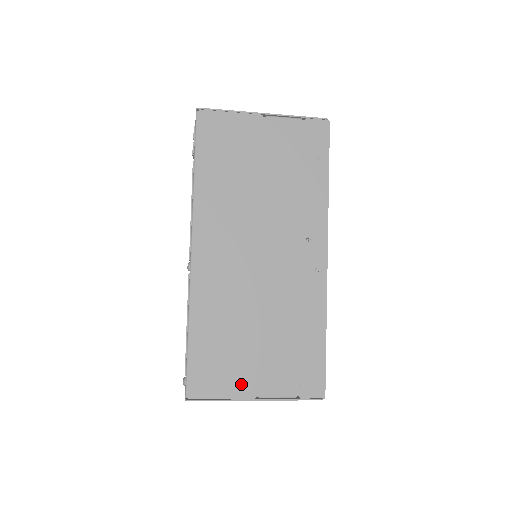
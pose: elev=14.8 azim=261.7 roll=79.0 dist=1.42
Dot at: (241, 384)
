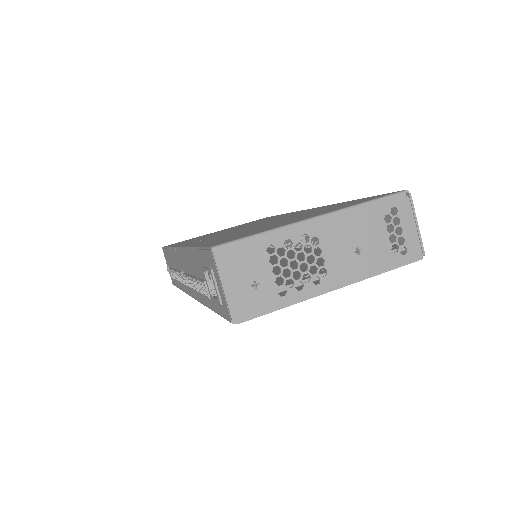
Dot at: occluded
